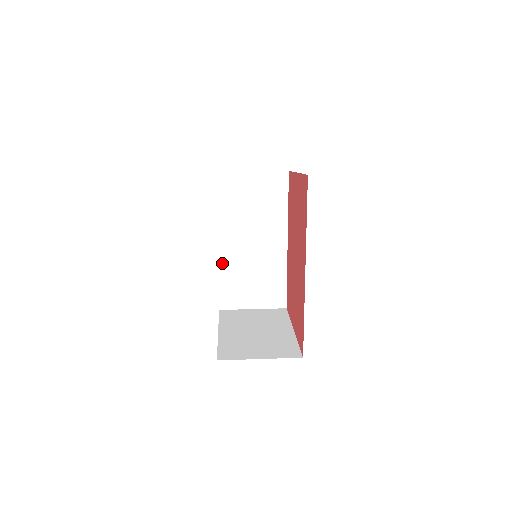
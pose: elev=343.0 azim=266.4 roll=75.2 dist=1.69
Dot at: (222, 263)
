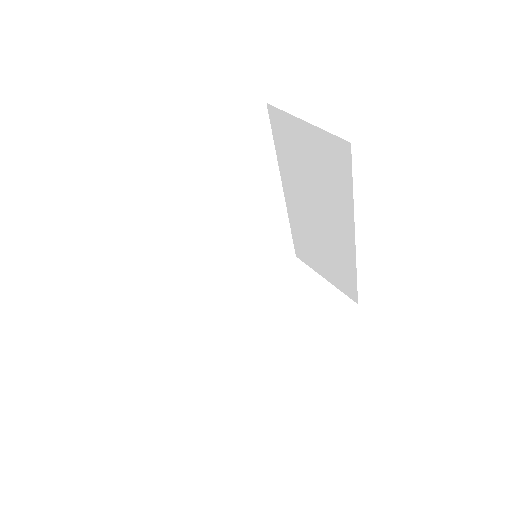
Dot at: (291, 215)
